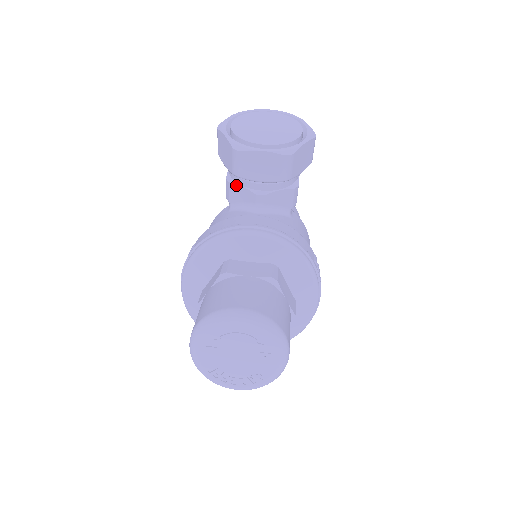
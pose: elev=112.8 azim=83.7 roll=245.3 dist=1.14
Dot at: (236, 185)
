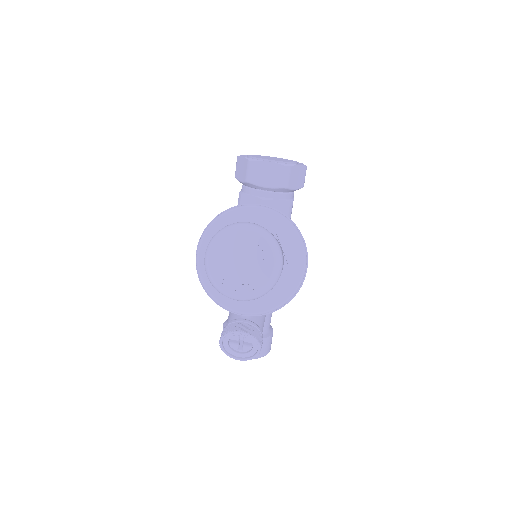
Dot at: (246, 195)
